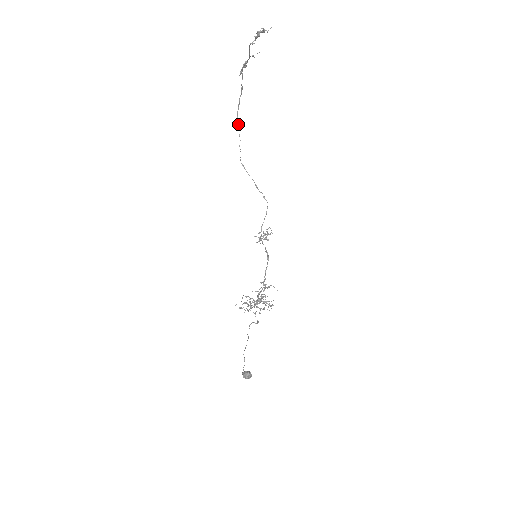
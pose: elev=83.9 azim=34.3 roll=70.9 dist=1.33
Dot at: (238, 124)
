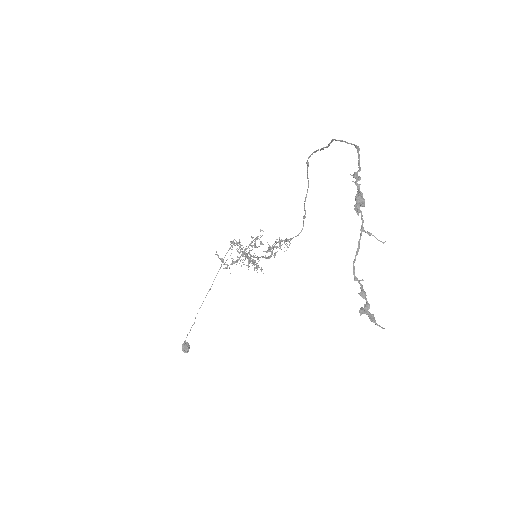
Dot at: (329, 145)
